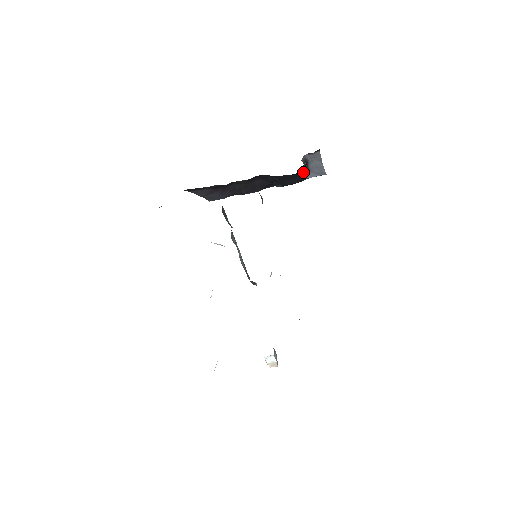
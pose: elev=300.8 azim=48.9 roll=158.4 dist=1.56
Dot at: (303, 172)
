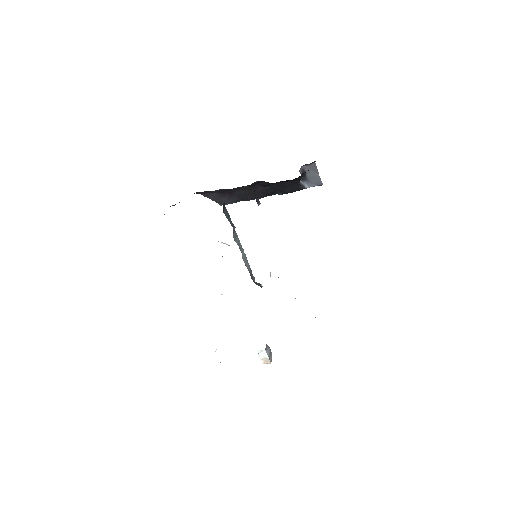
Dot at: (302, 182)
